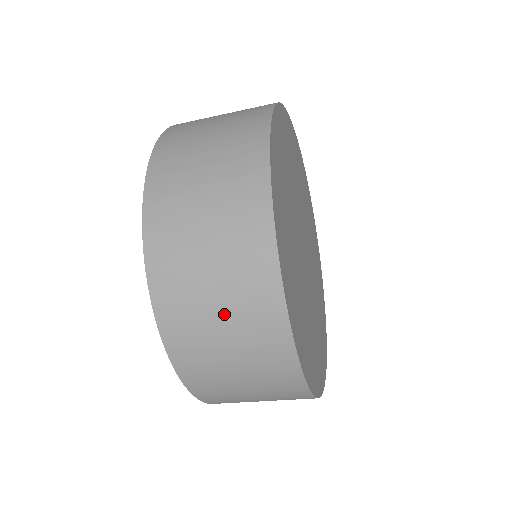
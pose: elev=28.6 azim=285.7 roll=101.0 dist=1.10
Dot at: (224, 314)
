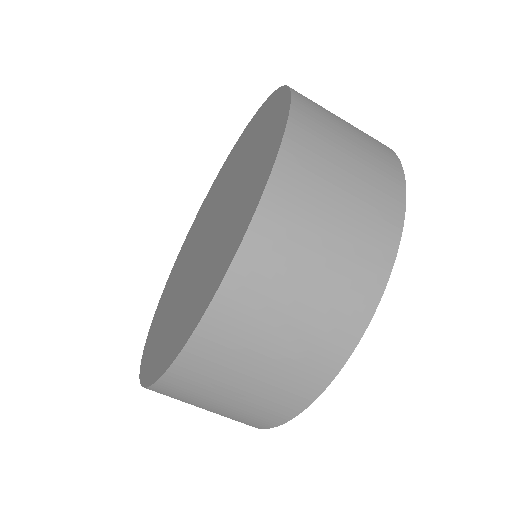
Dot at: (340, 224)
